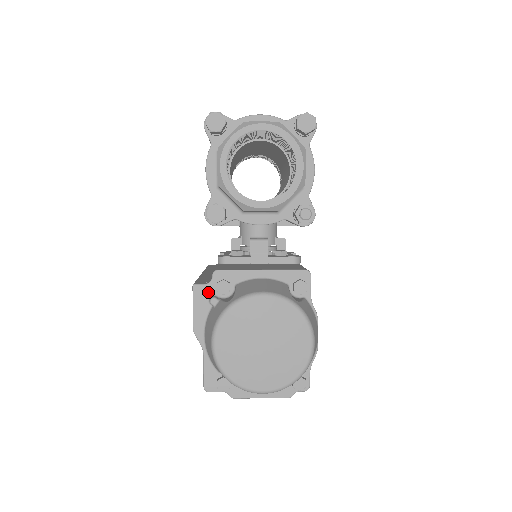
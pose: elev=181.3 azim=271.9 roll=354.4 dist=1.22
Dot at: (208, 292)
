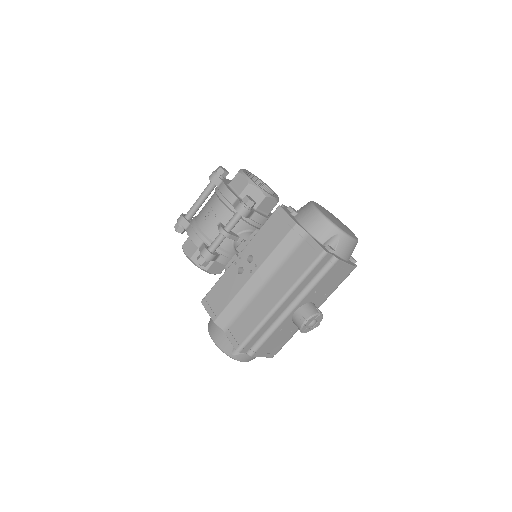
Dot at: (287, 211)
